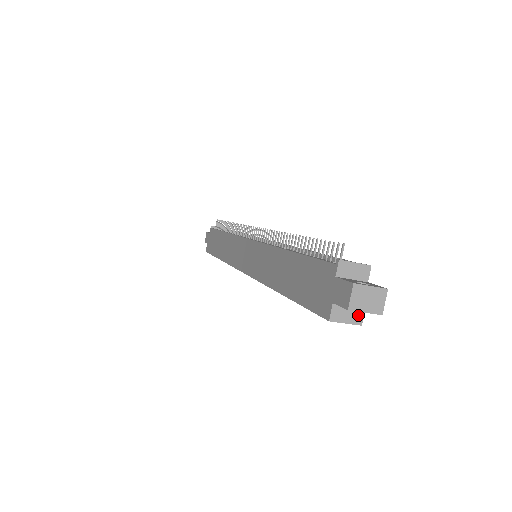
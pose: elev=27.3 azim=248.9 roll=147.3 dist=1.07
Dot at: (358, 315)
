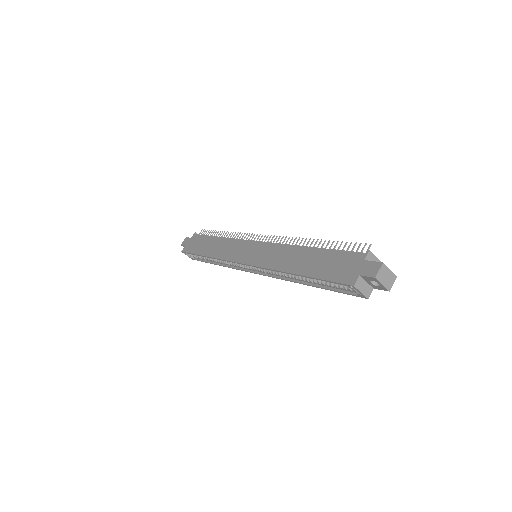
Dot at: (369, 291)
